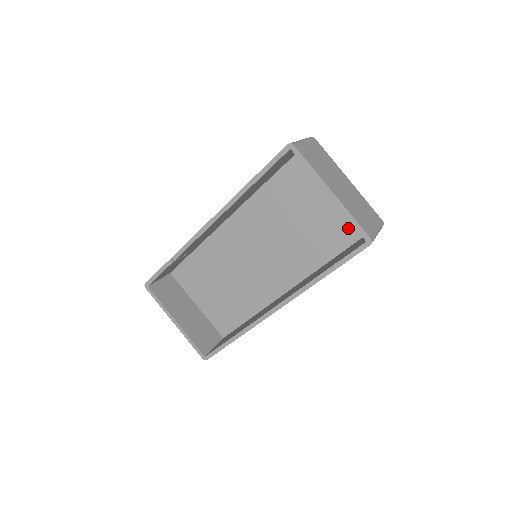
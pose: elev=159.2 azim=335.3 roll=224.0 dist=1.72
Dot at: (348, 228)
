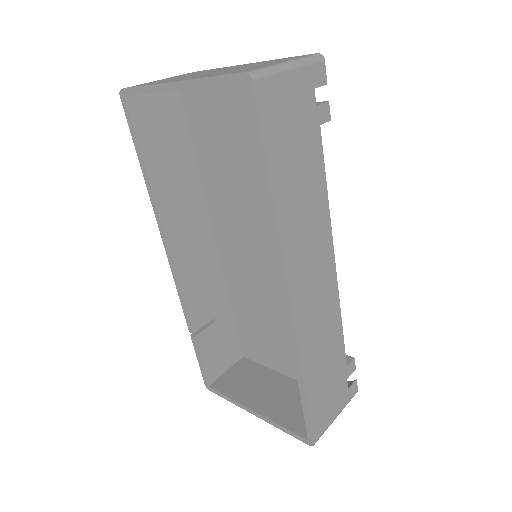
Dot at: occluded
